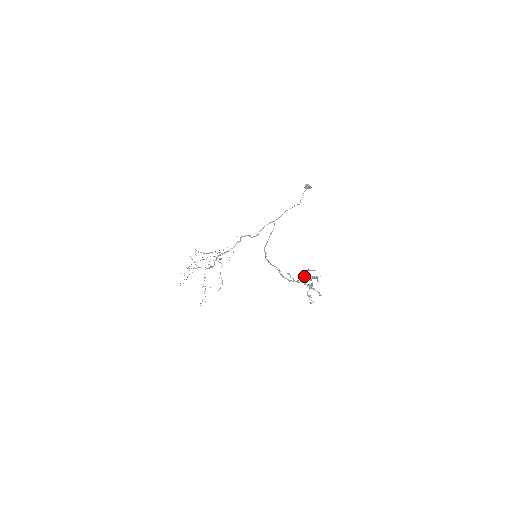
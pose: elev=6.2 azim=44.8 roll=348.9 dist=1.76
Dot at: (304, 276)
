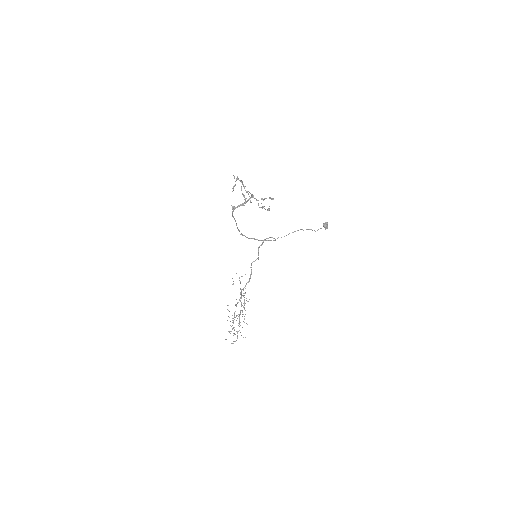
Dot at: (233, 190)
